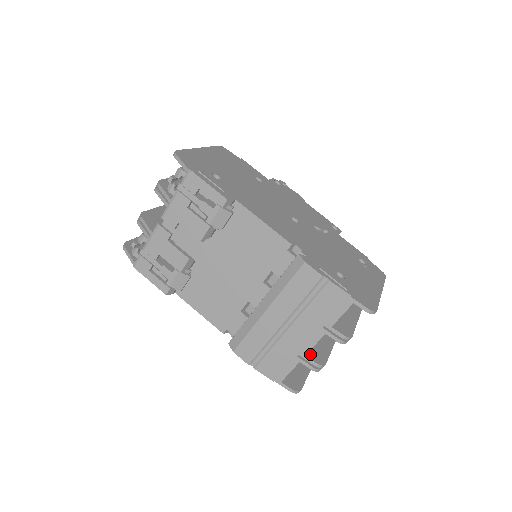
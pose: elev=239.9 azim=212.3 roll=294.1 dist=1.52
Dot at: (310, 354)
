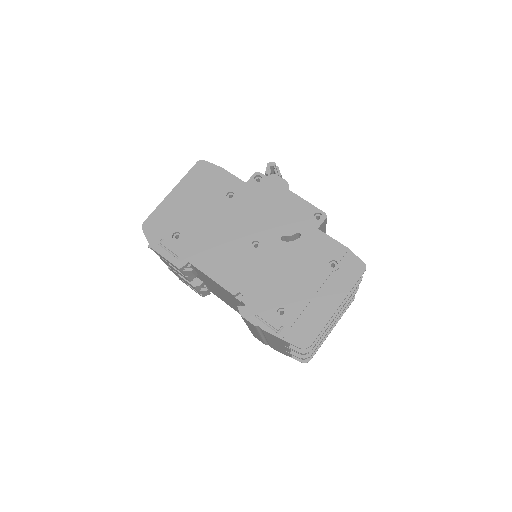
Dot at: occluded
